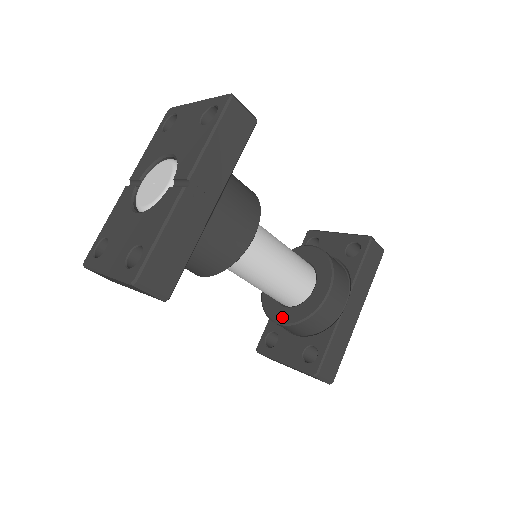
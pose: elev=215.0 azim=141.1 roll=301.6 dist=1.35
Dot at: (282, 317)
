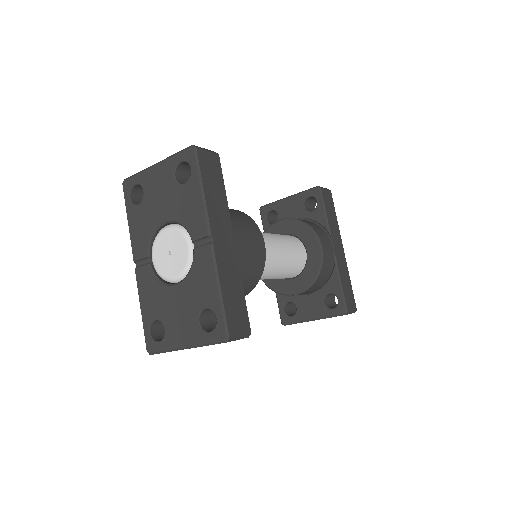
Dot at: (295, 288)
